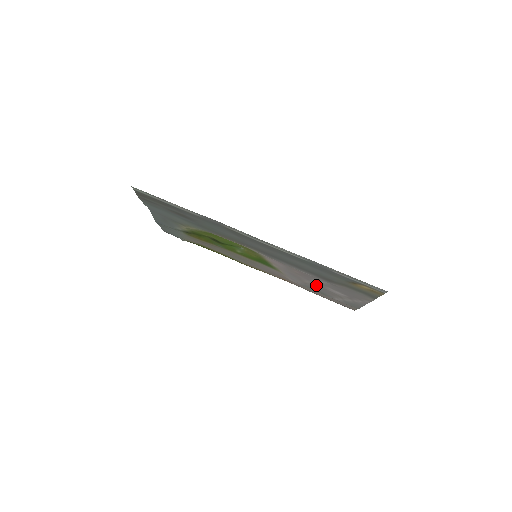
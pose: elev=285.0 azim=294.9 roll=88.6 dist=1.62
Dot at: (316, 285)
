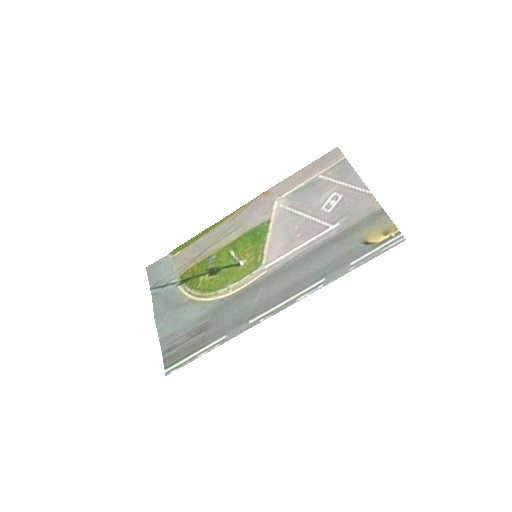
Dot at: (311, 208)
